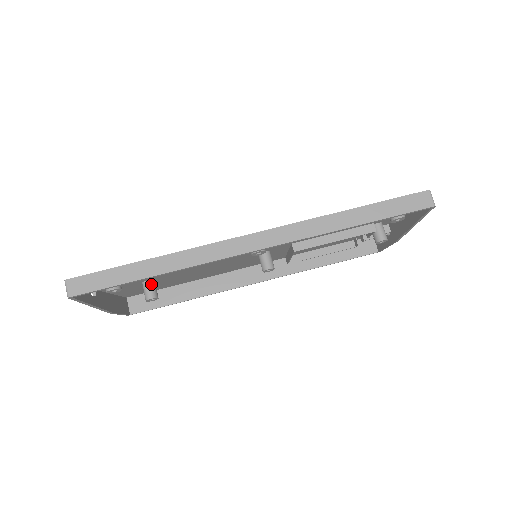
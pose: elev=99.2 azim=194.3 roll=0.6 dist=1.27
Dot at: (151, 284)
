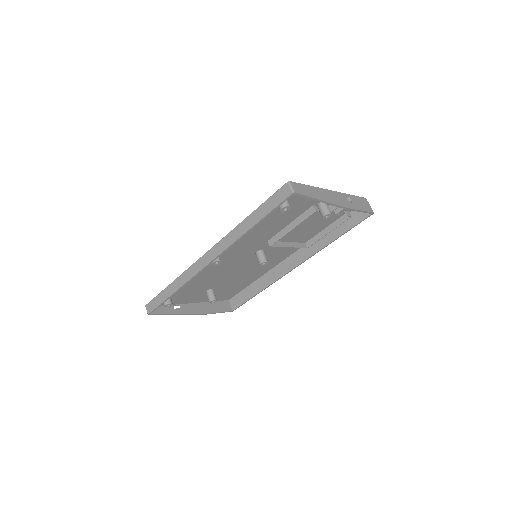
Dot at: (209, 292)
